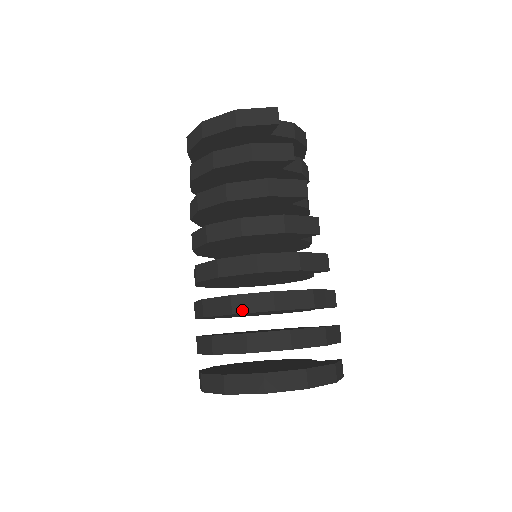
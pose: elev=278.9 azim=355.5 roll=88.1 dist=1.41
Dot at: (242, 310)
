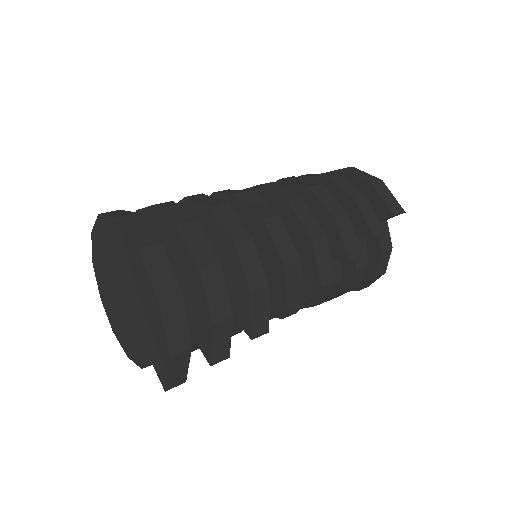
Dot at: (218, 214)
